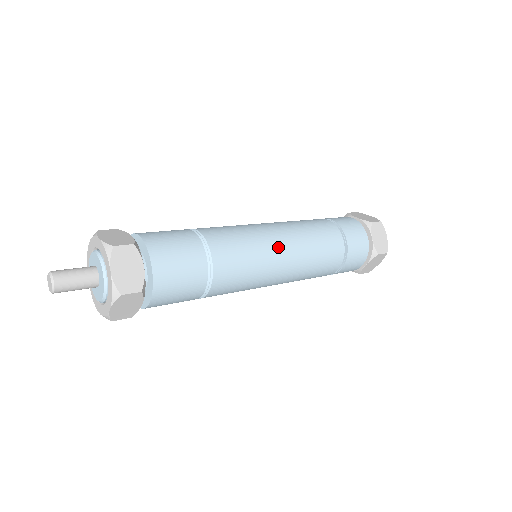
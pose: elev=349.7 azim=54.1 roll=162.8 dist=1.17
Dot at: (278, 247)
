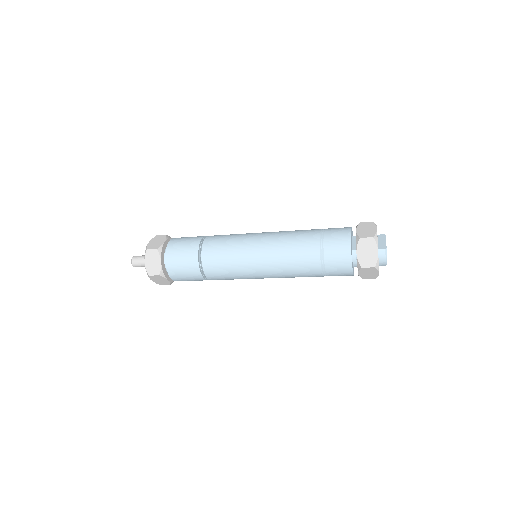
Dot at: (255, 235)
